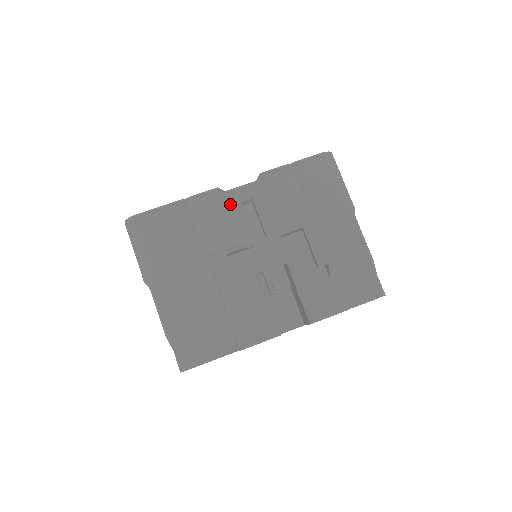
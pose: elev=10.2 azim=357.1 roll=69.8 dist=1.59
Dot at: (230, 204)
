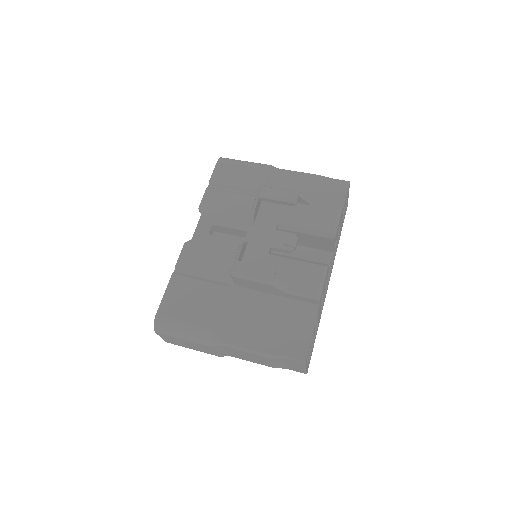
Dot at: (203, 242)
